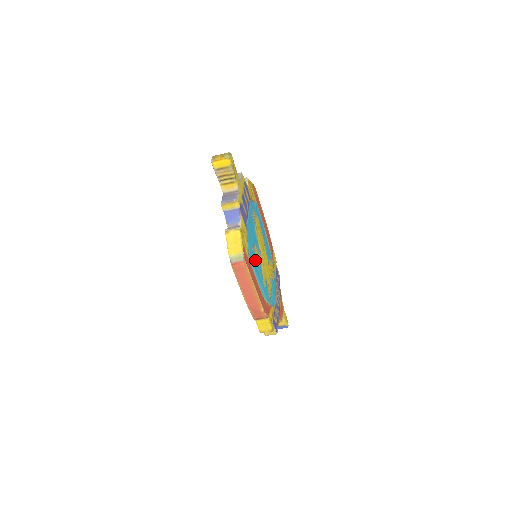
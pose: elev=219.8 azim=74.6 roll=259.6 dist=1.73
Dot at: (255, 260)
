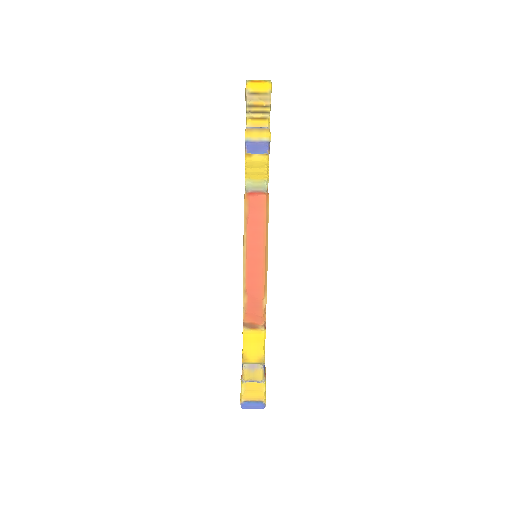
Dot at: occluded
